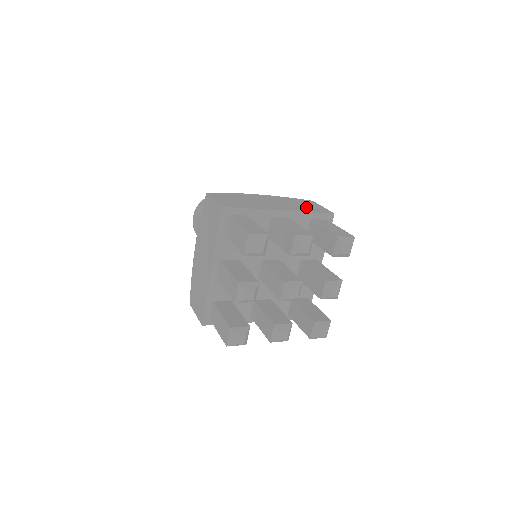
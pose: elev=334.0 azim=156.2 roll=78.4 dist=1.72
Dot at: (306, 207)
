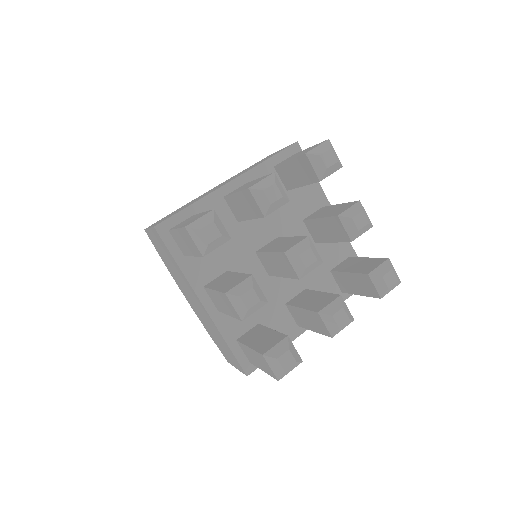
Dot at: occluded
